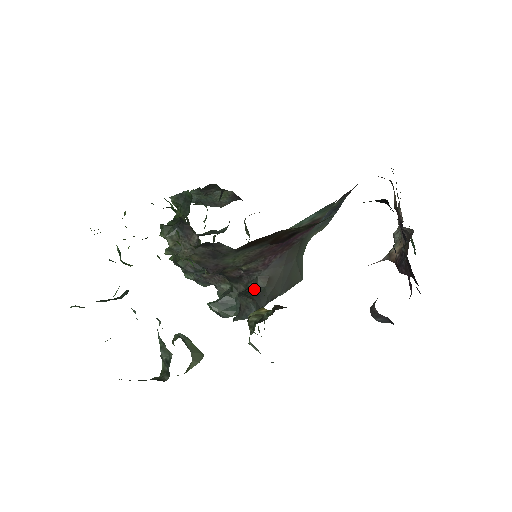
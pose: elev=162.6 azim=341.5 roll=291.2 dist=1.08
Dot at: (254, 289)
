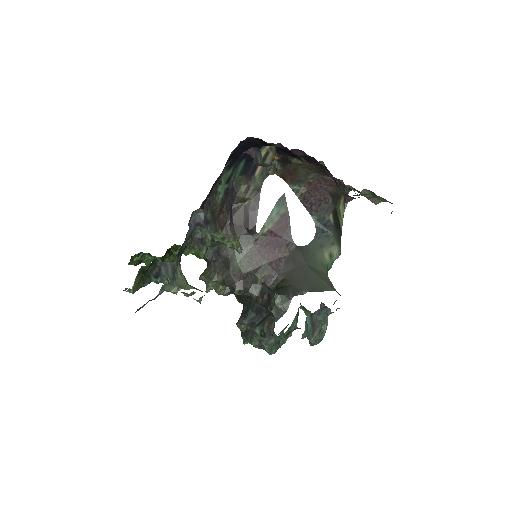
Dot at: occluded
